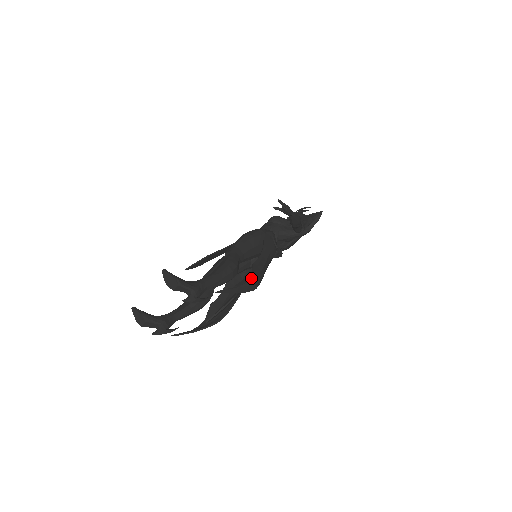
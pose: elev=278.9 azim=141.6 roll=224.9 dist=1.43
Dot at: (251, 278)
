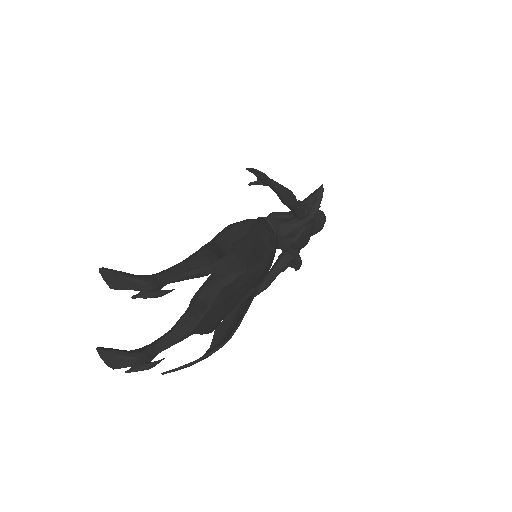
Dot at: (229, 254)
